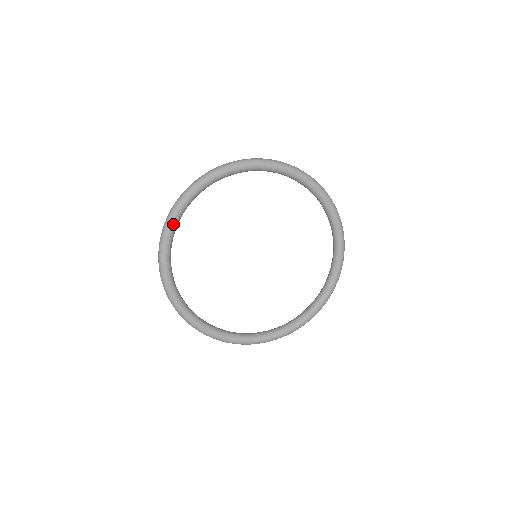
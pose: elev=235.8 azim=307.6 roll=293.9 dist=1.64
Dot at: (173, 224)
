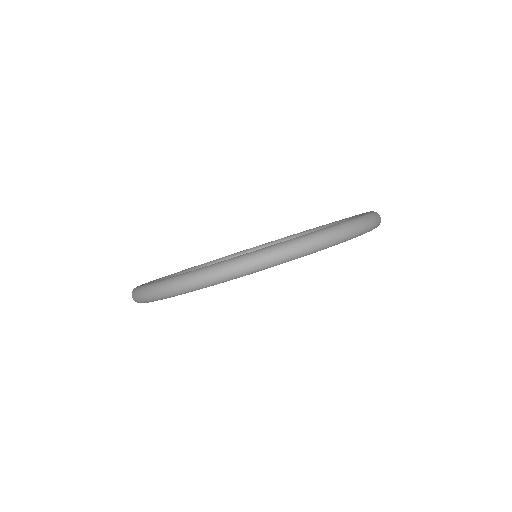
Dot at: occluded
